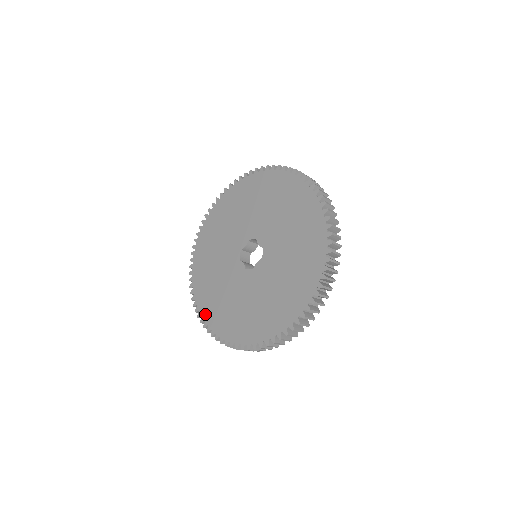
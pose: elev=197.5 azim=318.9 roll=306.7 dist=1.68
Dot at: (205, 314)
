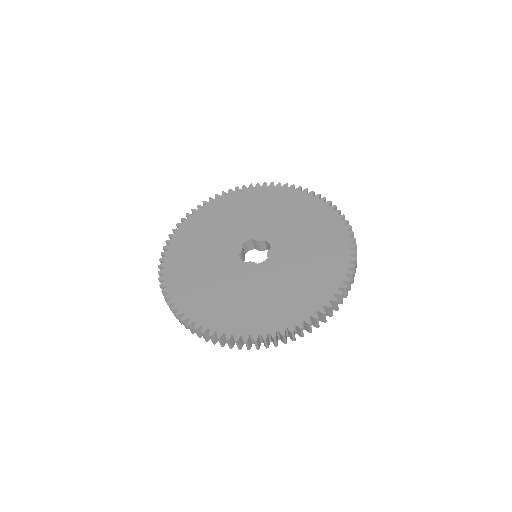
Dot at: (173, 246)
